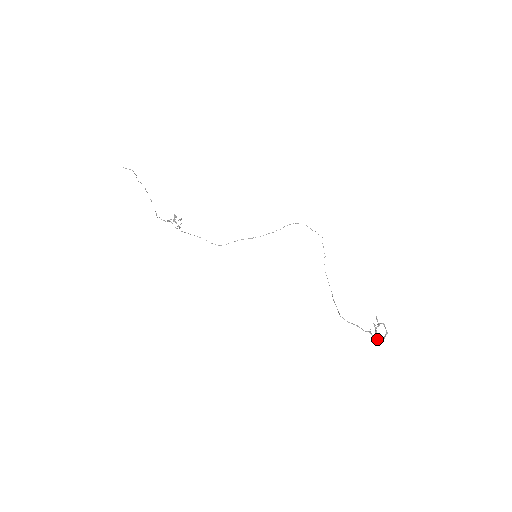
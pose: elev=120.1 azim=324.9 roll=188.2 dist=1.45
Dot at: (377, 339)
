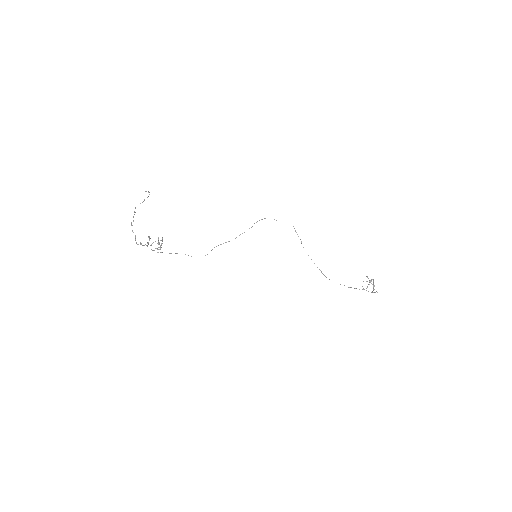
Dot at: (373, 292)
